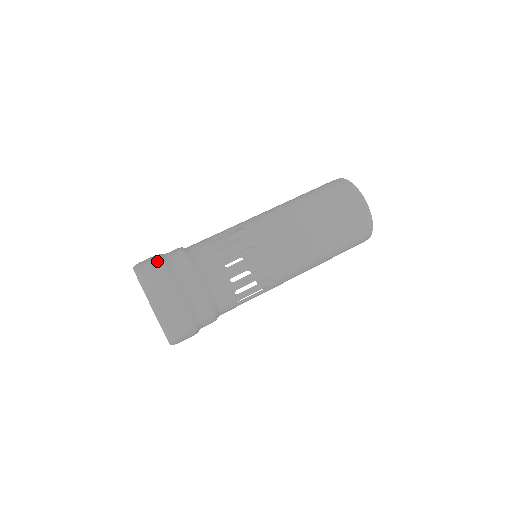
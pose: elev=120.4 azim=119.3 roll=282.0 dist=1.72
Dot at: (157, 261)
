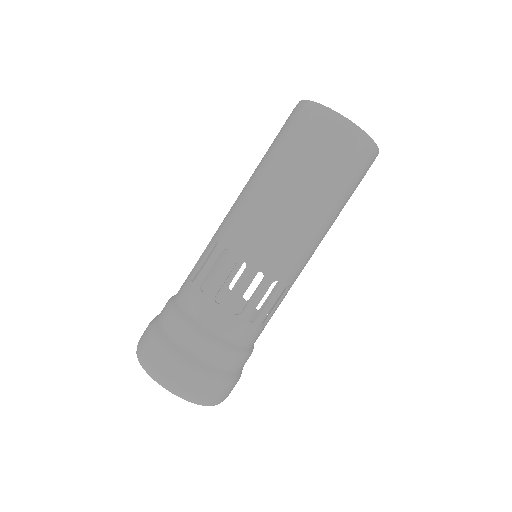
Dot at: (150, 335)
